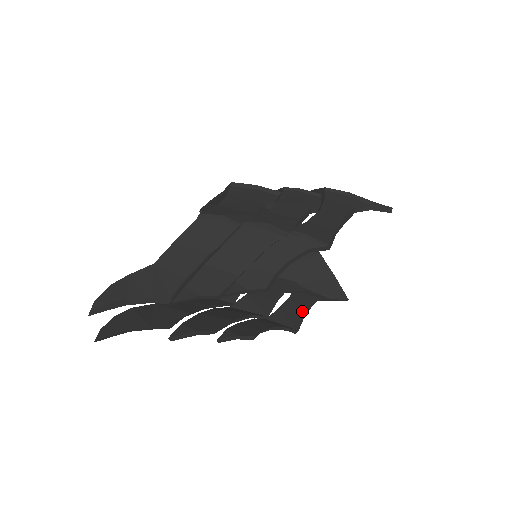
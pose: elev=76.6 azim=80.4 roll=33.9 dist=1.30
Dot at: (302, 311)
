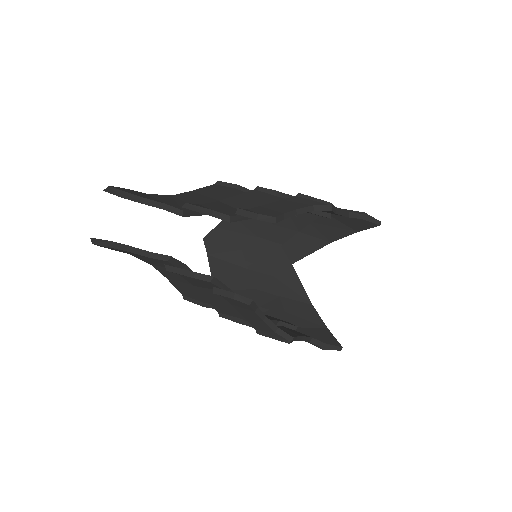
Dot at: (296, 333)
